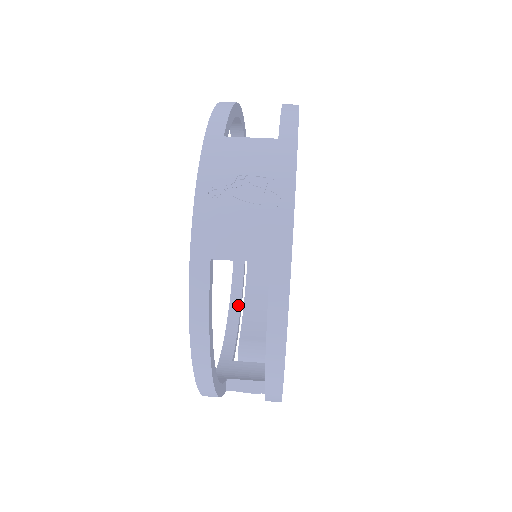
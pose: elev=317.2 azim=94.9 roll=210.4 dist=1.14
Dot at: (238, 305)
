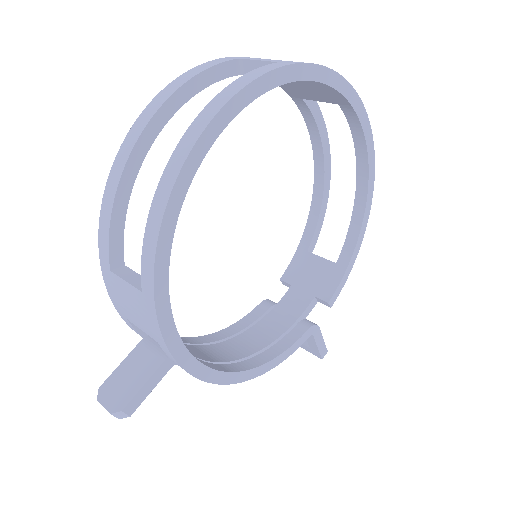
Dot at: (192, 342)
